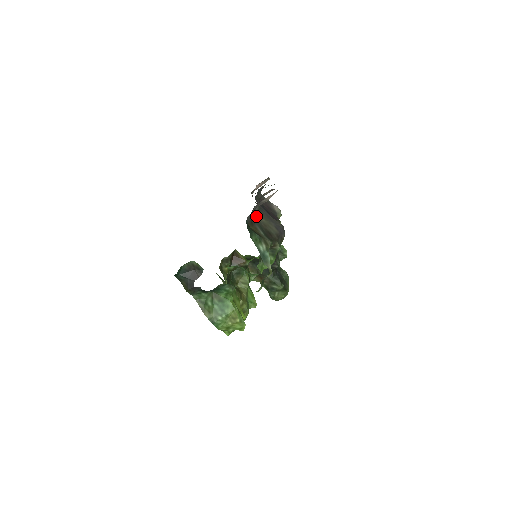
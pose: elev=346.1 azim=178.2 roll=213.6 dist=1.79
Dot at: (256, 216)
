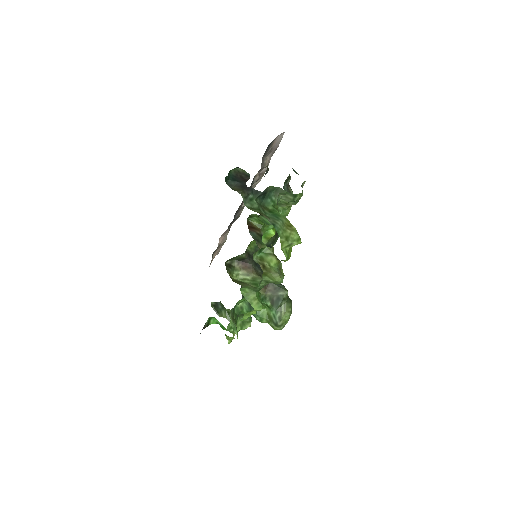
Dot at: occluded
